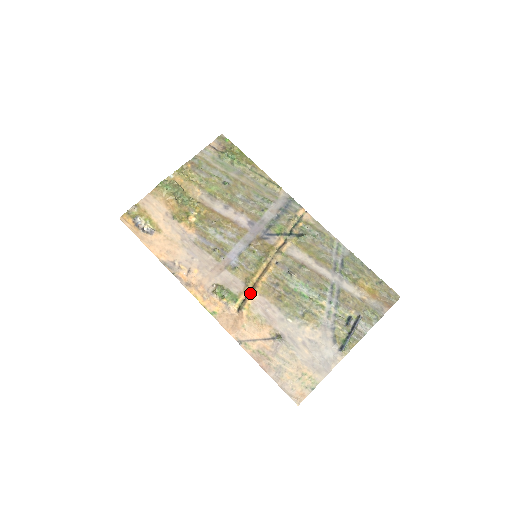
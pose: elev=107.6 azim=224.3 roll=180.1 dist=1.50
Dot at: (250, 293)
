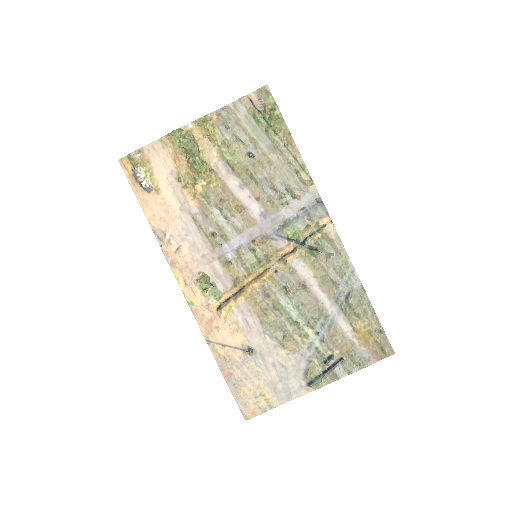
Dot at: (236, 295)
